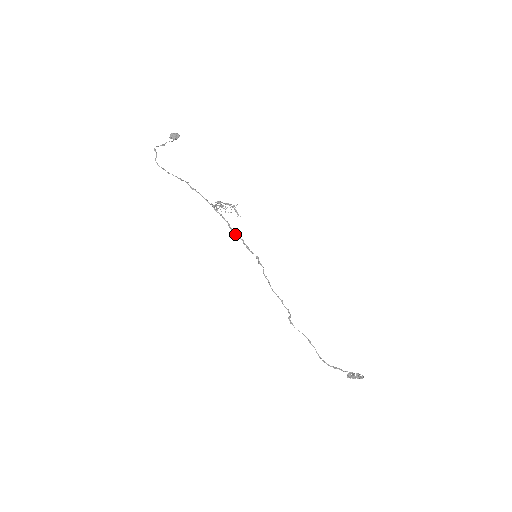
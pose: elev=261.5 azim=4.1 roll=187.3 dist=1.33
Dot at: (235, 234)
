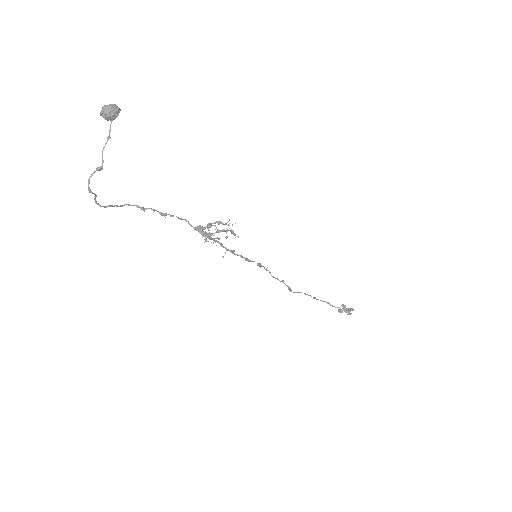
Dot at: (230, 251)
